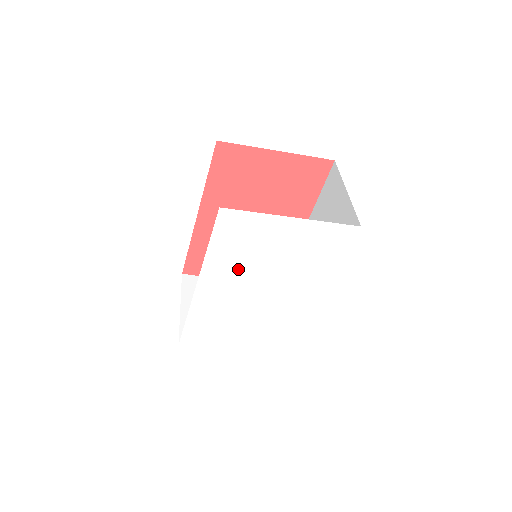
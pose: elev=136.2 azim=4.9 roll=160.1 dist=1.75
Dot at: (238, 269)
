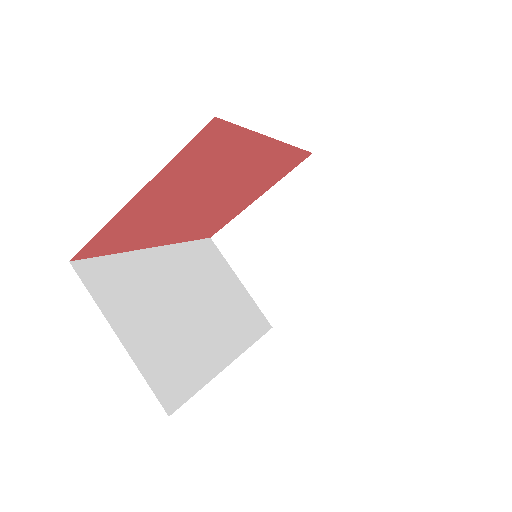
Dot at: occluded
